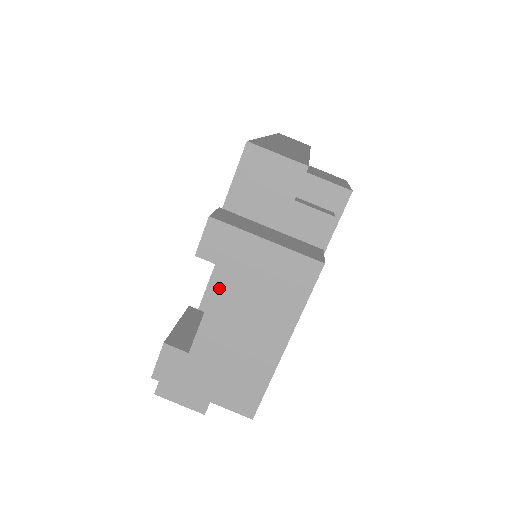
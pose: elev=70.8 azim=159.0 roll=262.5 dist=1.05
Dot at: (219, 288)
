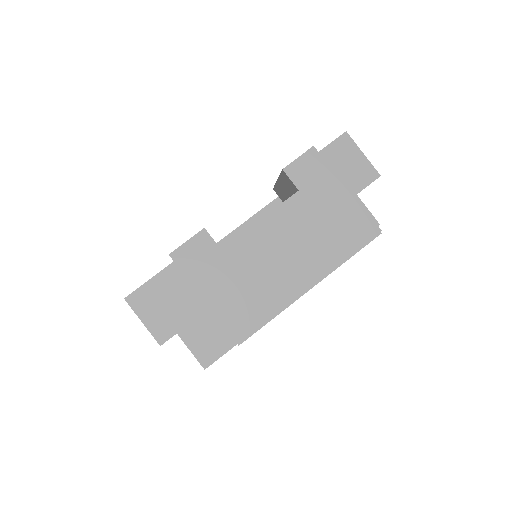
Dot at: (285, 206)
